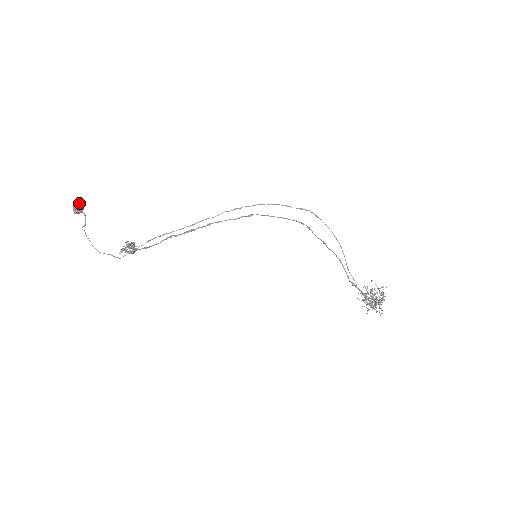
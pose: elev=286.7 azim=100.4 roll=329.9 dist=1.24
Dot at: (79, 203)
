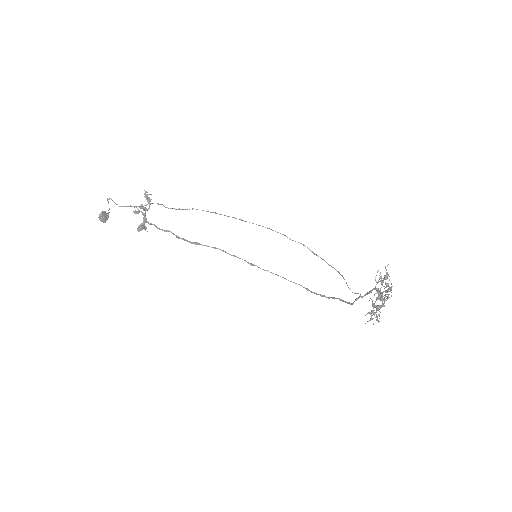
Dot at: (106, 213)
